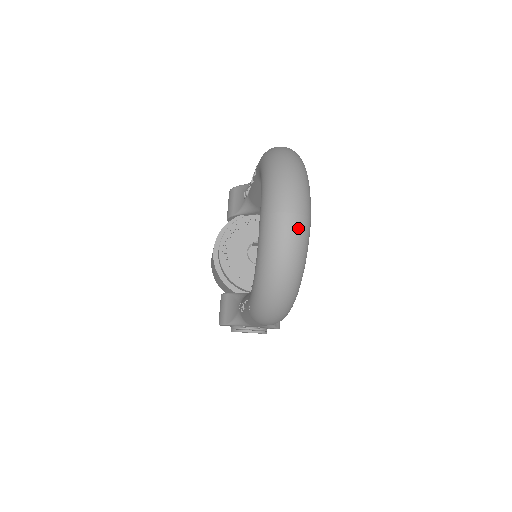
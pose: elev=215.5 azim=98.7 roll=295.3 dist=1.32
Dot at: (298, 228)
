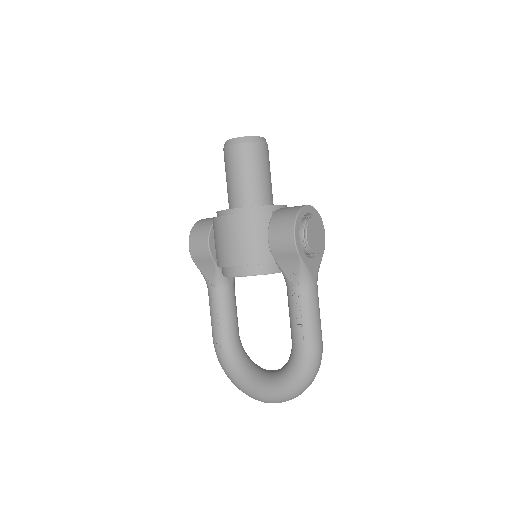
Dot at: occluded
